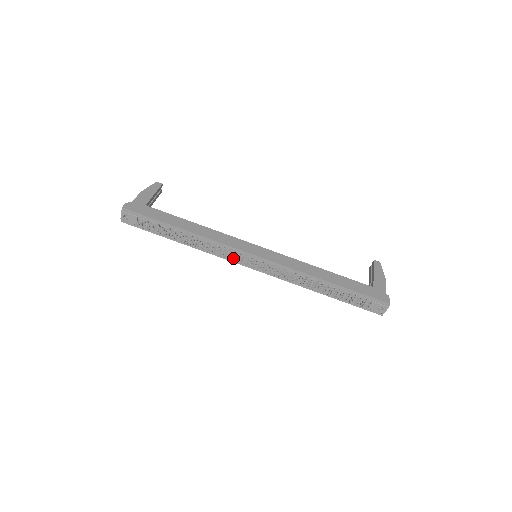
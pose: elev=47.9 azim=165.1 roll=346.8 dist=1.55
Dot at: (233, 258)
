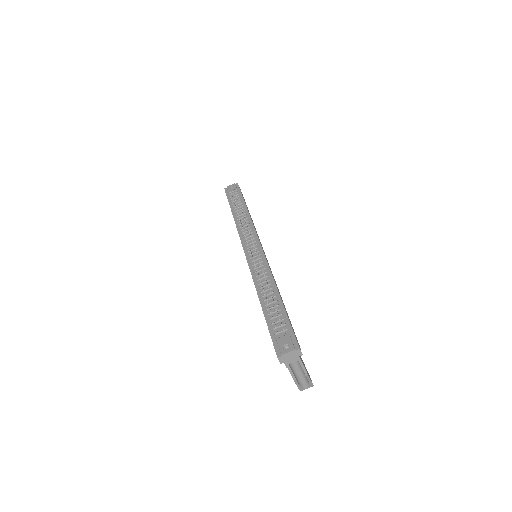
Dot at: (246, 238)
